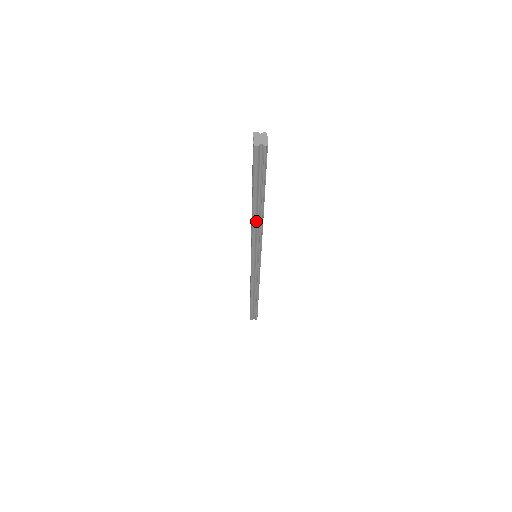
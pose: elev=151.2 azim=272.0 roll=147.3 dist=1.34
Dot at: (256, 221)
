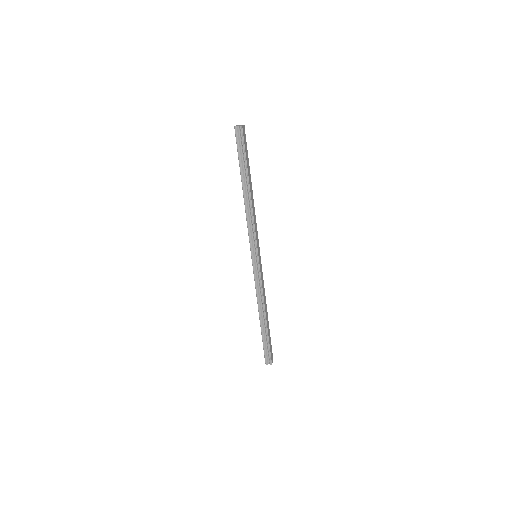
Dot at: (247, 204)
